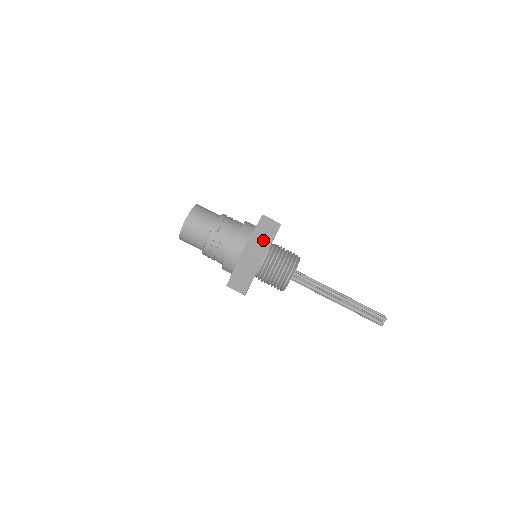
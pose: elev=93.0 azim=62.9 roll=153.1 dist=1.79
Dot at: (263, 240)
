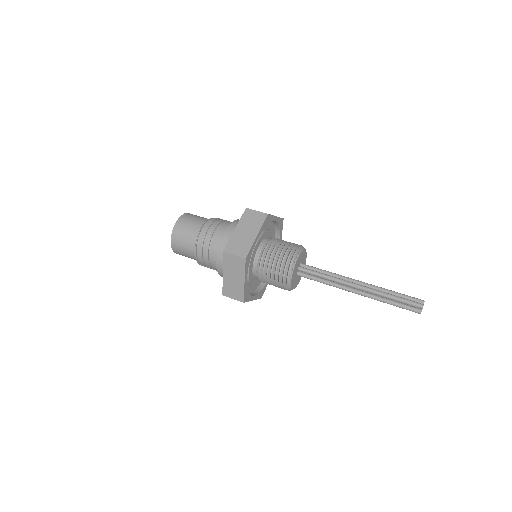
Dot at: occluded
